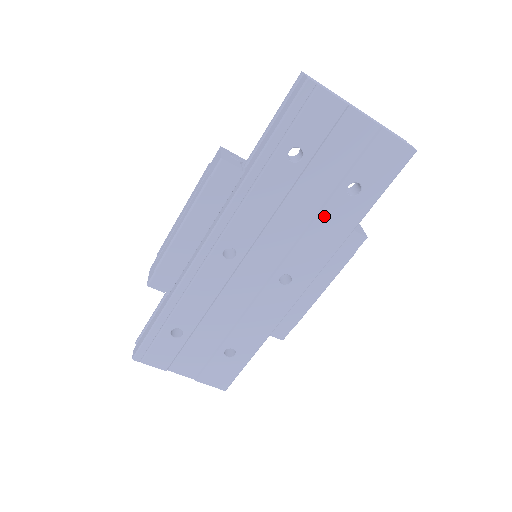
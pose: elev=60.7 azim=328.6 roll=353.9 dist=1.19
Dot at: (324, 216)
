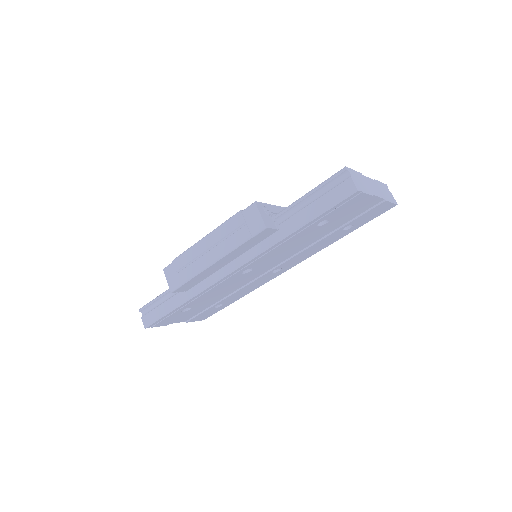
Dot at: (321, 242)
